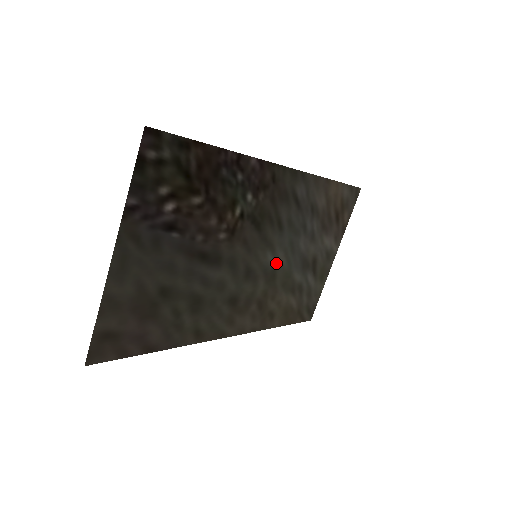
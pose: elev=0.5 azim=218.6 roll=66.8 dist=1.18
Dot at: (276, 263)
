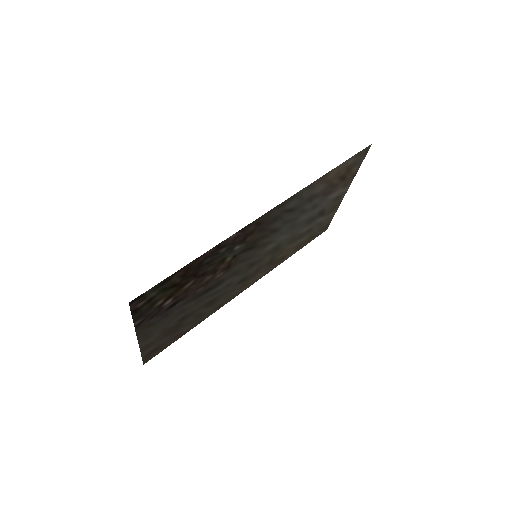
Dot at: (278, 242)
